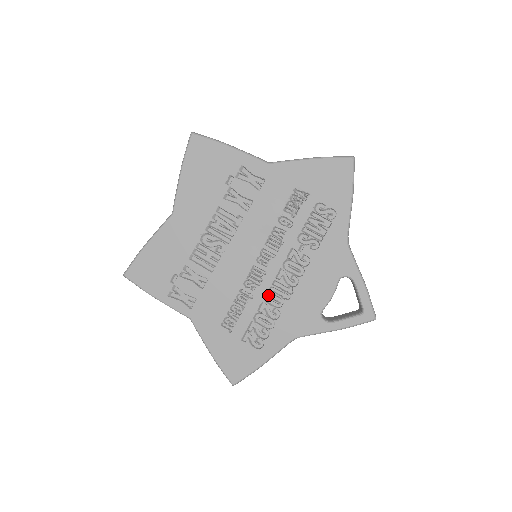
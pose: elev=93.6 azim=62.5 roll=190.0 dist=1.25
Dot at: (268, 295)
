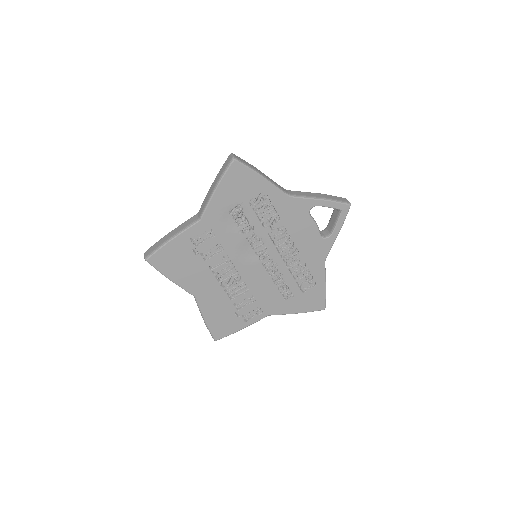
Dot at: (287, 263)
